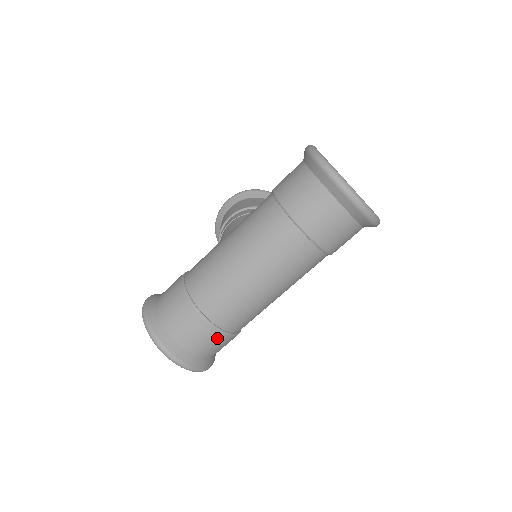
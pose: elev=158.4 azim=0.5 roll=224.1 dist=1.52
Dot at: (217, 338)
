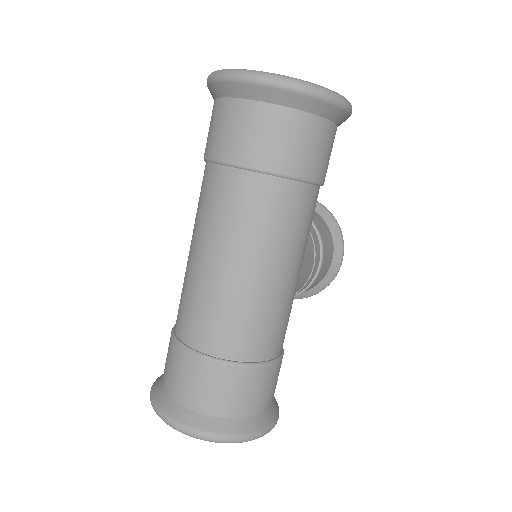
Dot at: (226, 376)
